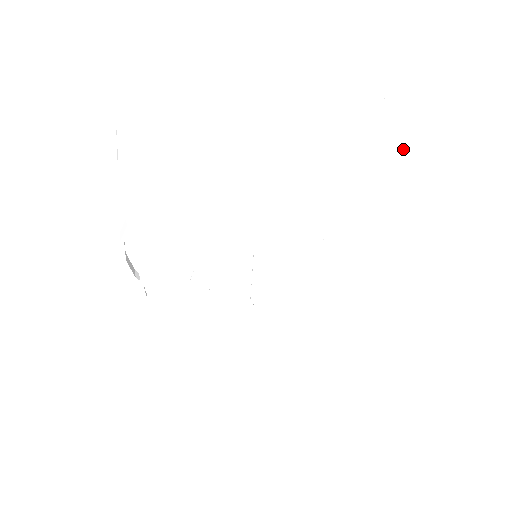
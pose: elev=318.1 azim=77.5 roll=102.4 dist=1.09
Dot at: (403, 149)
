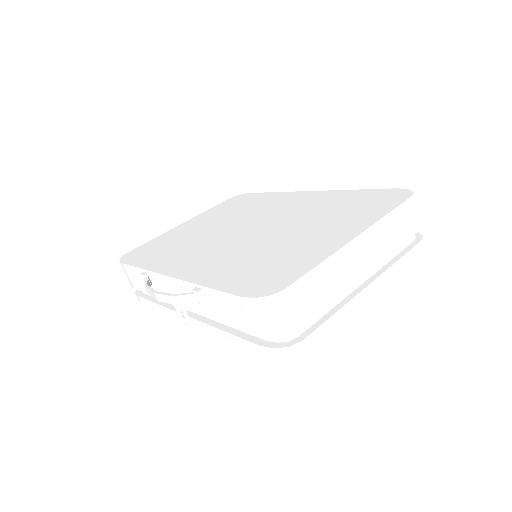
Dot at: occluded
